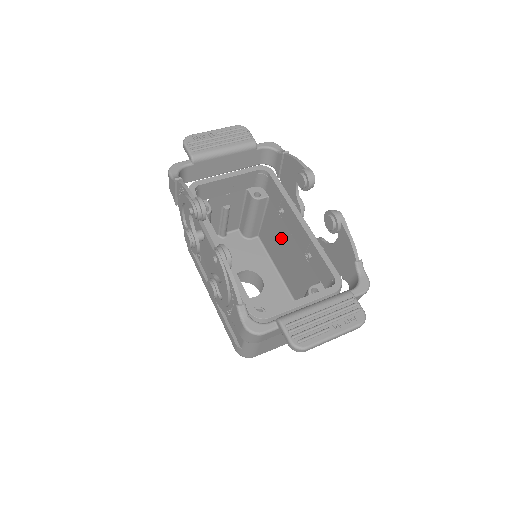
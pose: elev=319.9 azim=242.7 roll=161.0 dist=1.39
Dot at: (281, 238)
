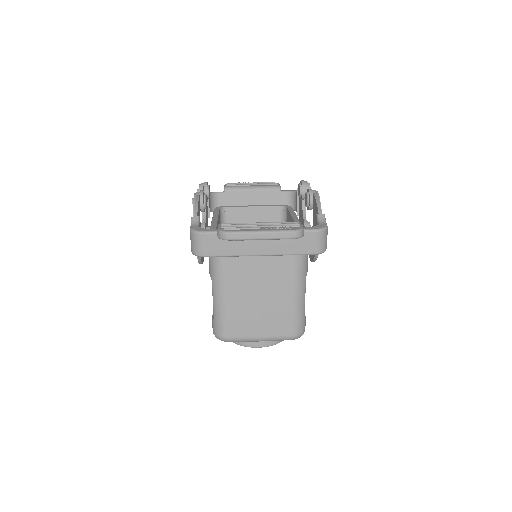
Dot at: occluded
